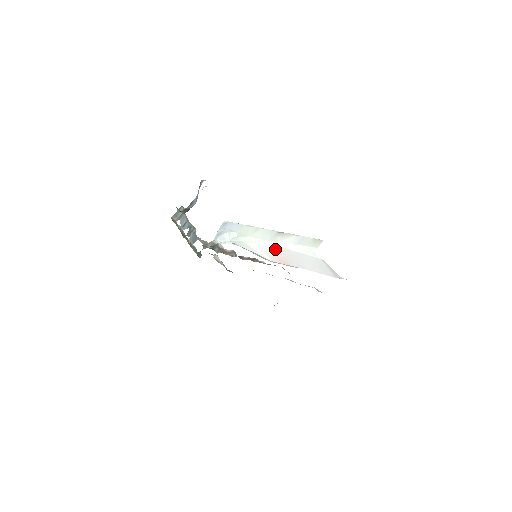
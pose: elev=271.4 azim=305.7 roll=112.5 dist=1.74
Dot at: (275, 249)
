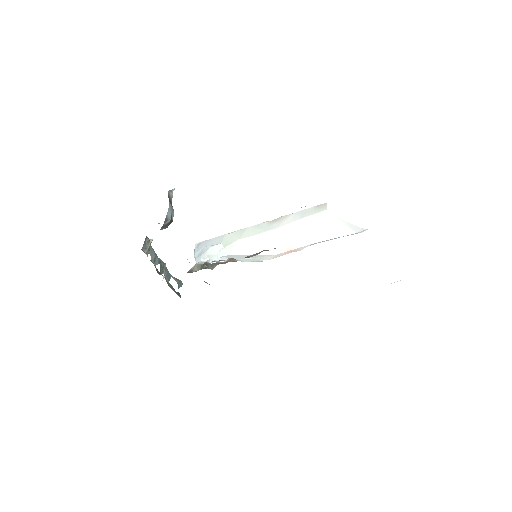
Dot at: (277, 236)
